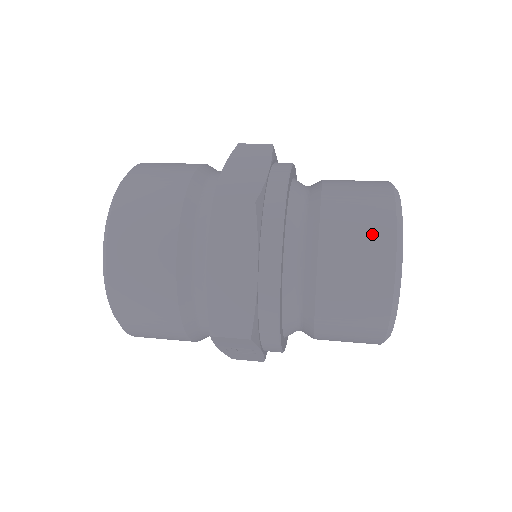
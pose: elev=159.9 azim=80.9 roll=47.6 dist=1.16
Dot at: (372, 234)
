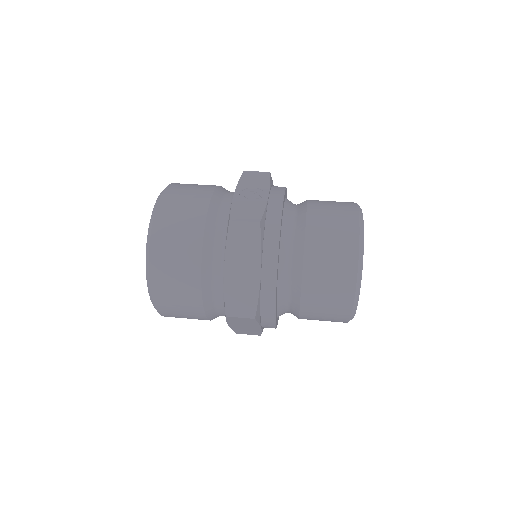
Dot at: (336, 309)
